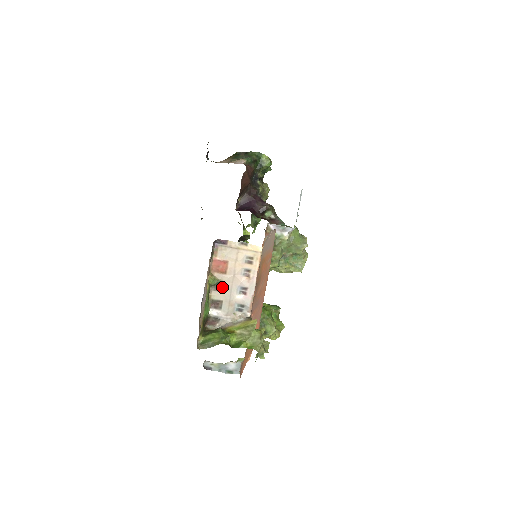
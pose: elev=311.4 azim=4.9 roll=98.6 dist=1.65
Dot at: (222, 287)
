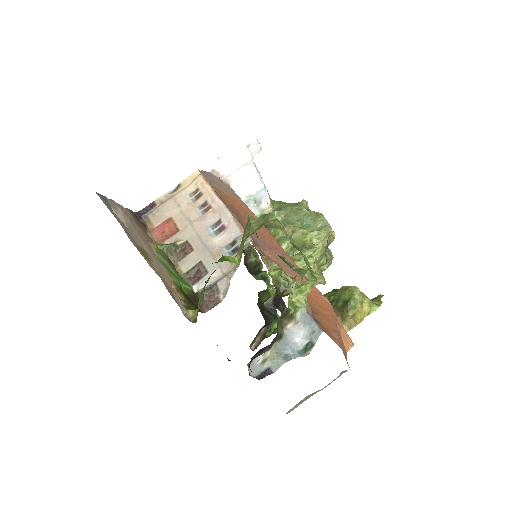
Dot at: (186, 247)
